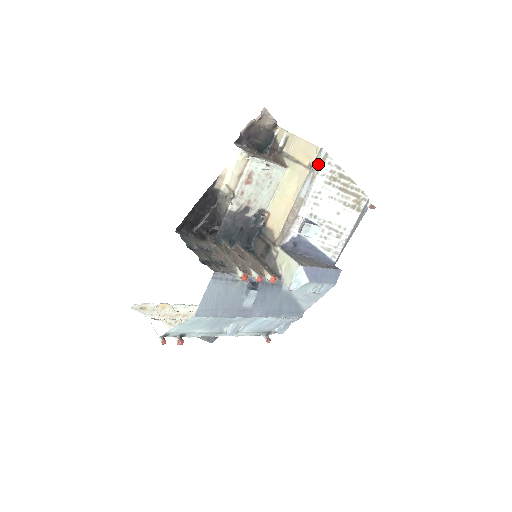
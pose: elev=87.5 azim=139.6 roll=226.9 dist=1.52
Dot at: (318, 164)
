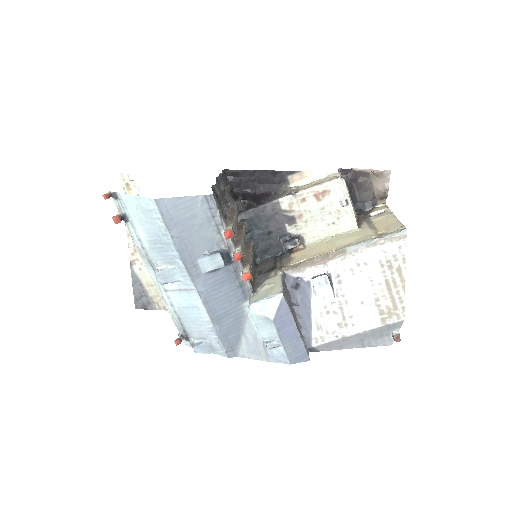
Dot at: (390, 237)
